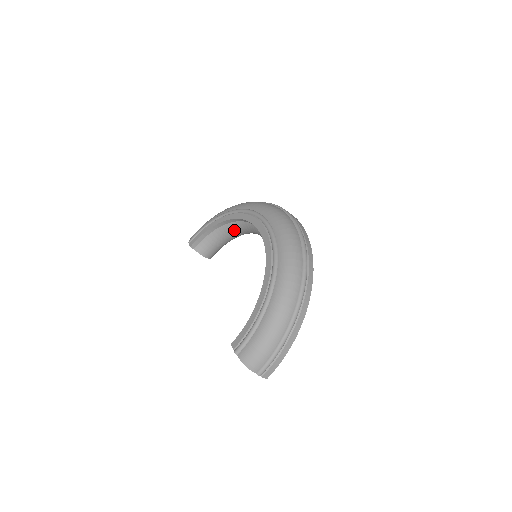
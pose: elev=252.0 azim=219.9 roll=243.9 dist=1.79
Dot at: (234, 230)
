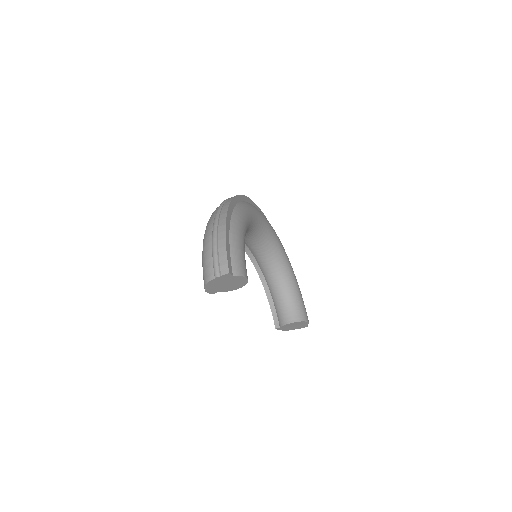
Dot at: (270, 276)
